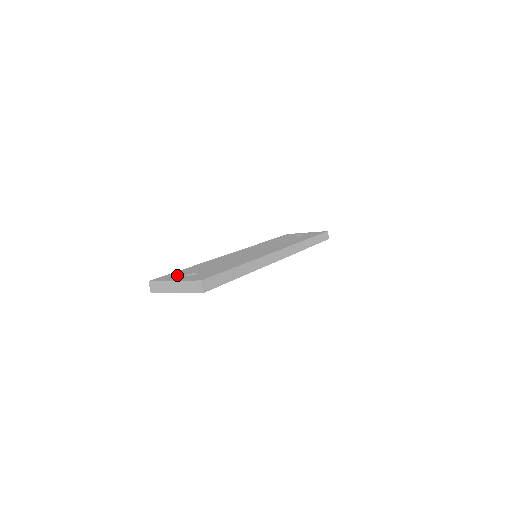
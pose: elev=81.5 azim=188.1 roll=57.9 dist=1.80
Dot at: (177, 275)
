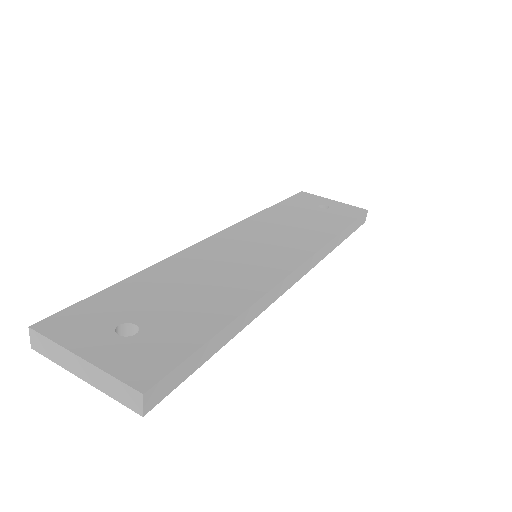
Dot at: (97, 319)
